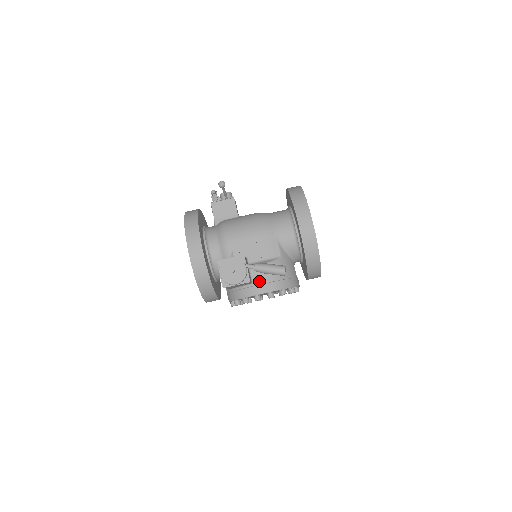
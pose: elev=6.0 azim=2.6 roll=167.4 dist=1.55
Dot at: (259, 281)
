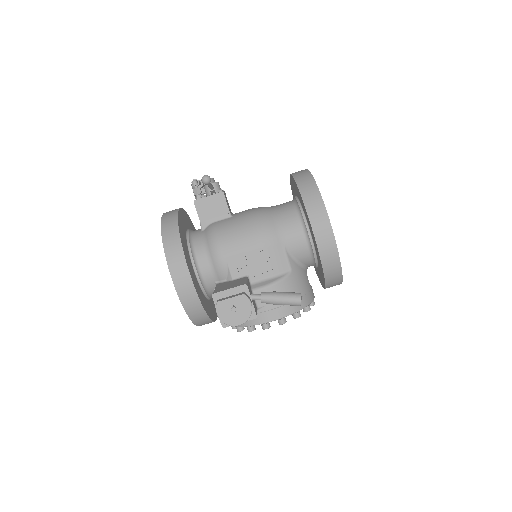
Dot at: (266, 306)
